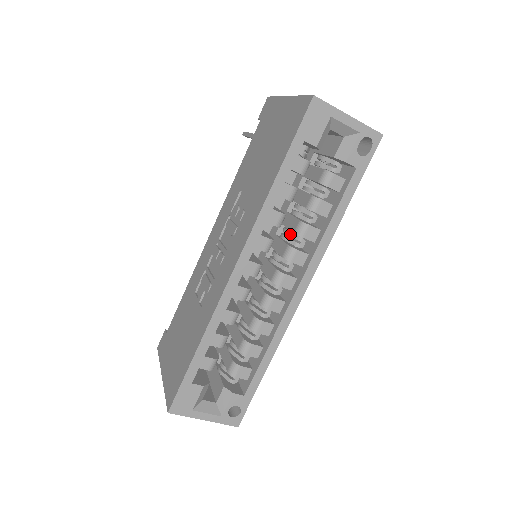
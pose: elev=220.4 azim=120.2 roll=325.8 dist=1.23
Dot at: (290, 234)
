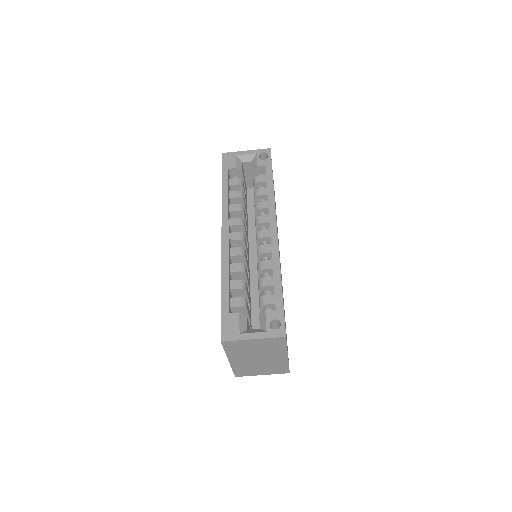
Dot at: occluded
